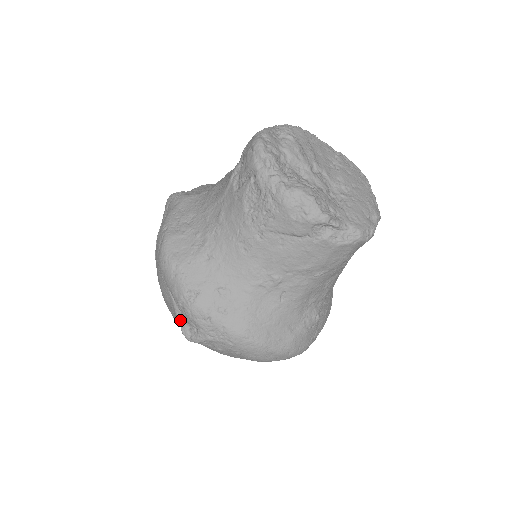
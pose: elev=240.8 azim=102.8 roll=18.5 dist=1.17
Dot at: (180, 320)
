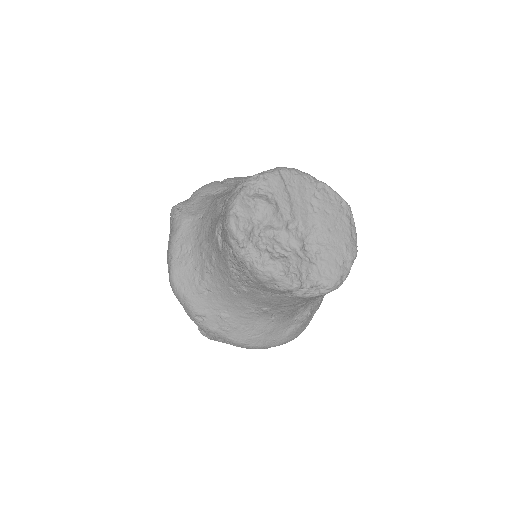
Dot at: occluded
